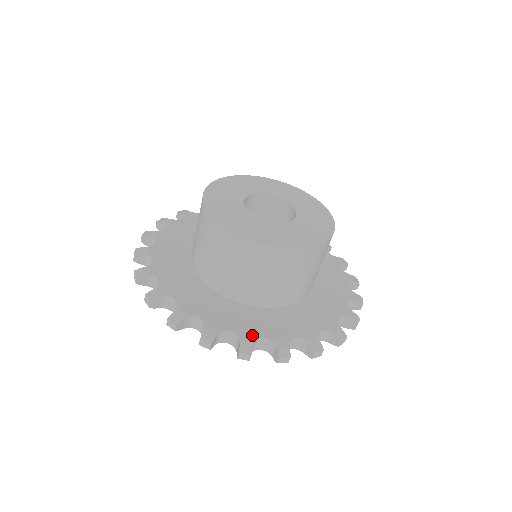
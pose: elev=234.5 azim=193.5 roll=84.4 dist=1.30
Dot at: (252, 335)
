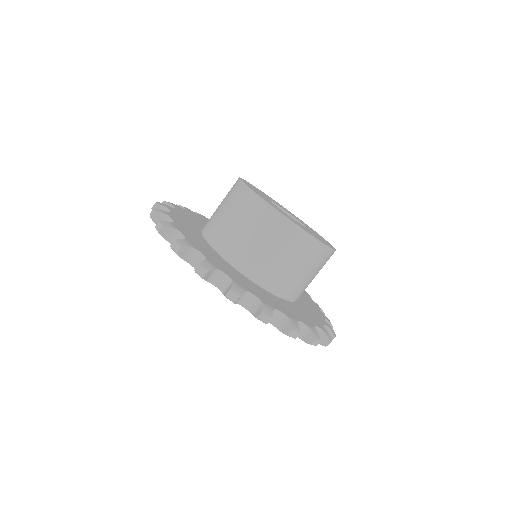
Dot at: (244, 286)
